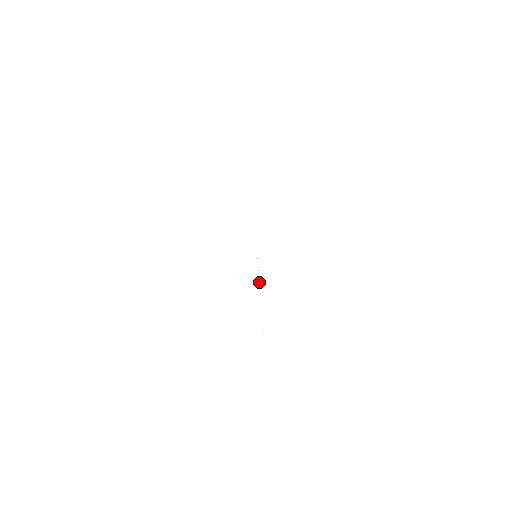
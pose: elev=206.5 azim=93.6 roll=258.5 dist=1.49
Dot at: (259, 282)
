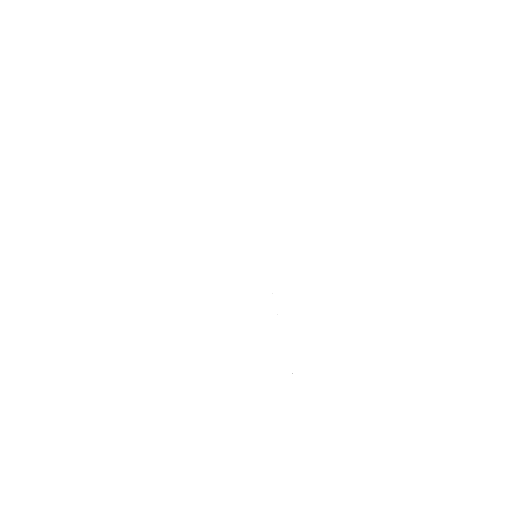
Dot at: occluded
